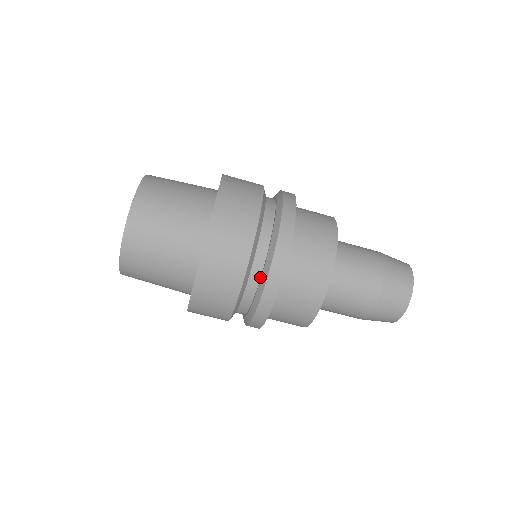
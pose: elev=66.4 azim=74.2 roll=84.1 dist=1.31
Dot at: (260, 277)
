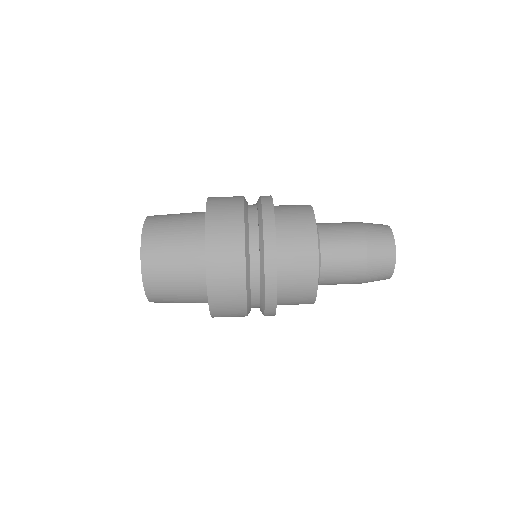
Dot at: (257, 212)
